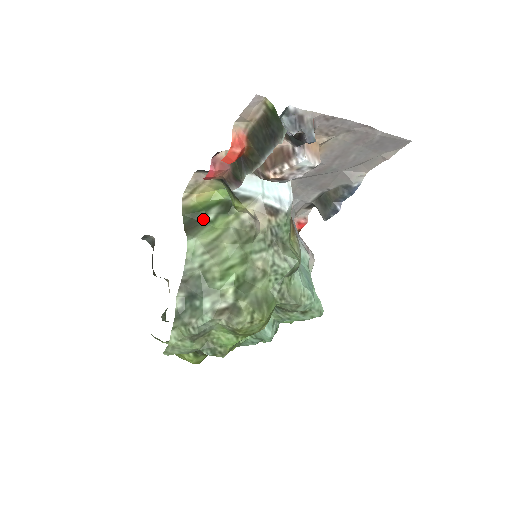
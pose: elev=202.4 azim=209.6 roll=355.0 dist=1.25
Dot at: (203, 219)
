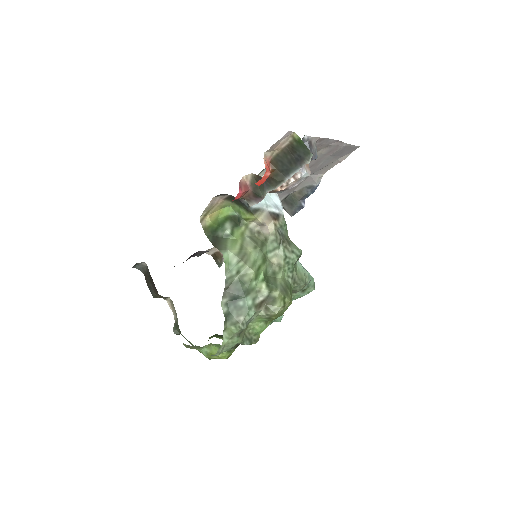
Dot at: (221, 235)
